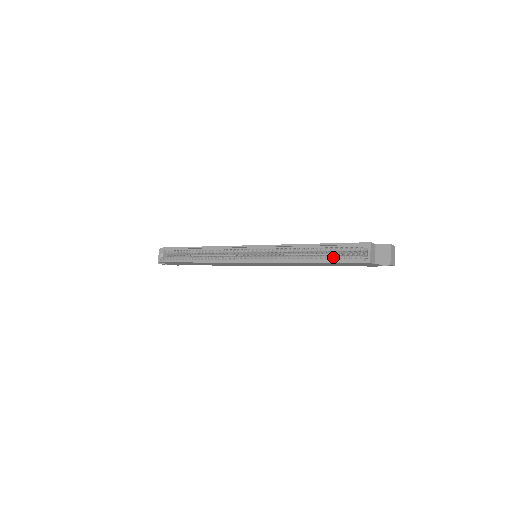
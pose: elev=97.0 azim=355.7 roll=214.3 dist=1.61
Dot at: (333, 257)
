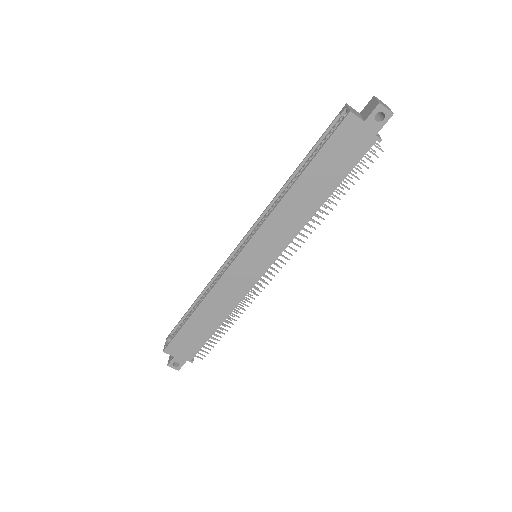
Dot at: (317, 154)
